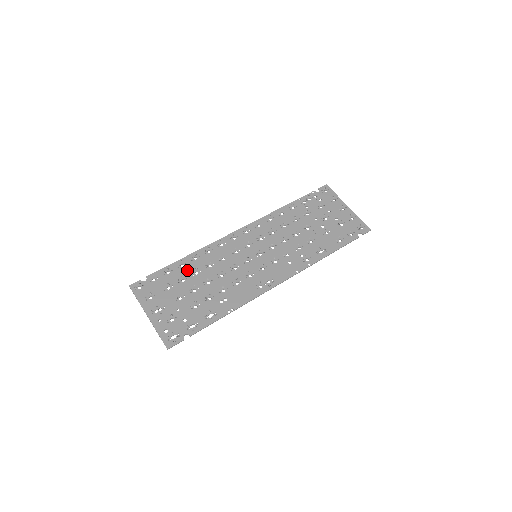
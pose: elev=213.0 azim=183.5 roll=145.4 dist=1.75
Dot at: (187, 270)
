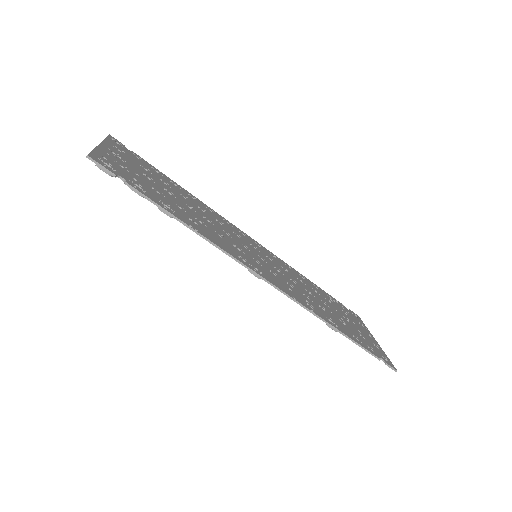
Dot at: (177, 189)
